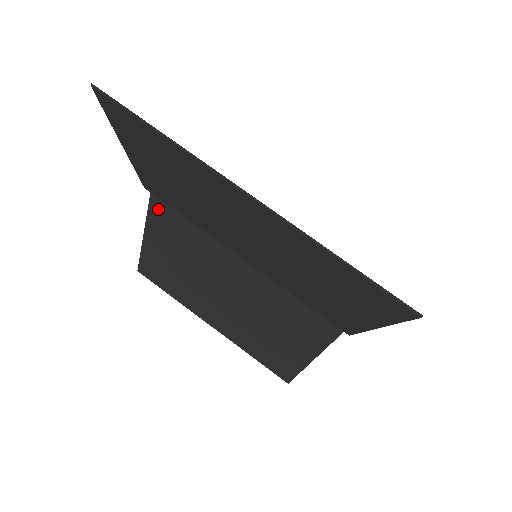
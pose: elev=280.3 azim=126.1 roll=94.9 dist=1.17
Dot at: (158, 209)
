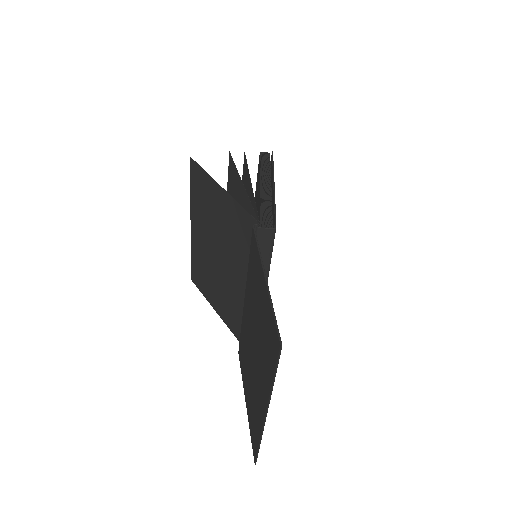
Dot at: (245, 218)
